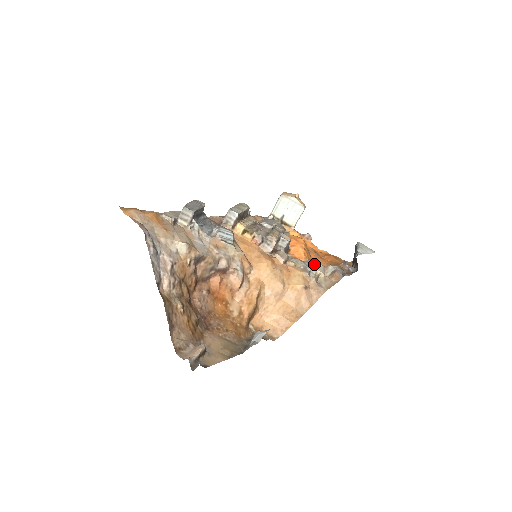
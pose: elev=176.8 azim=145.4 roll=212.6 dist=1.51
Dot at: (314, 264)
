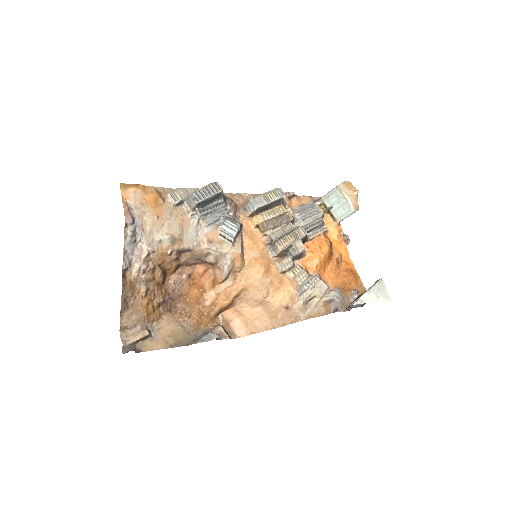
Dot at: (317, 283)
